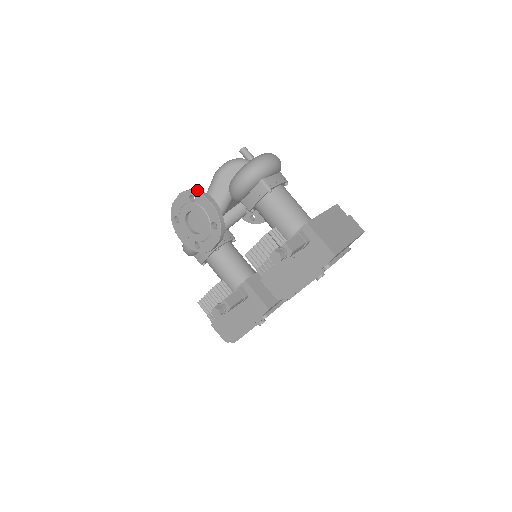
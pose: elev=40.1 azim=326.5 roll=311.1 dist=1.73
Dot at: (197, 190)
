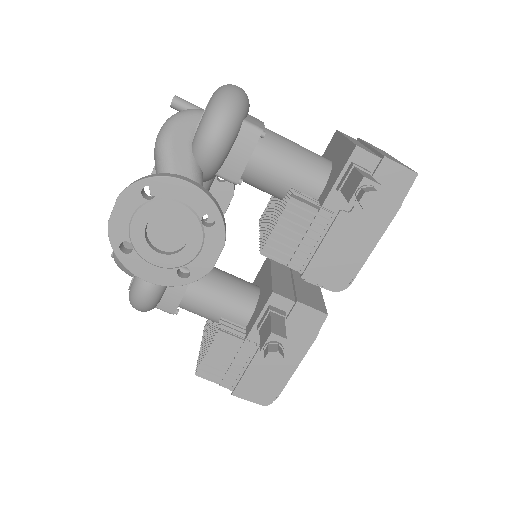
Dot at: (151, 175)
